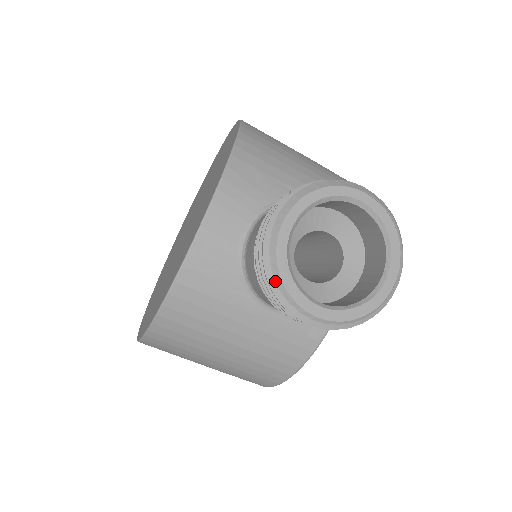
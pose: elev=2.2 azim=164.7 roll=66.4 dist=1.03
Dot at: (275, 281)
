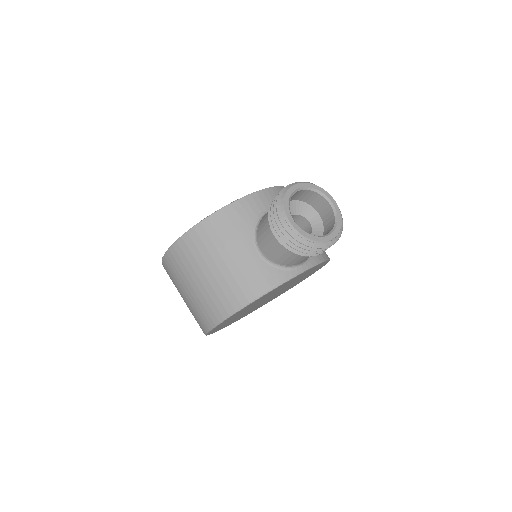
Dot at: (281, 199)
